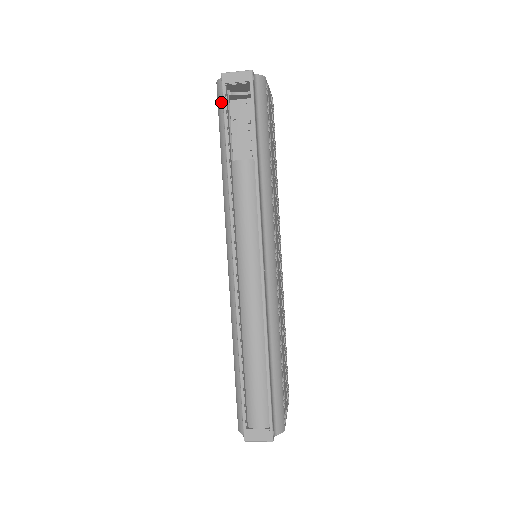
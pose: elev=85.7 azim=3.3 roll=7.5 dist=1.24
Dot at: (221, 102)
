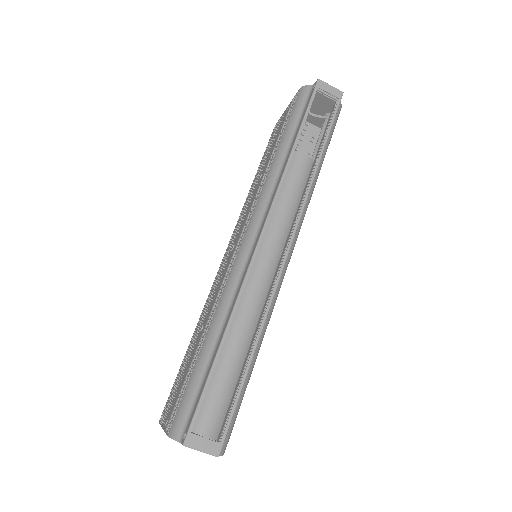
Dot at: (302, 102)
